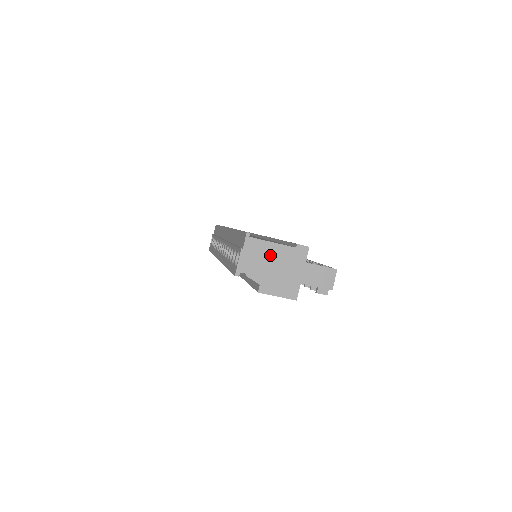
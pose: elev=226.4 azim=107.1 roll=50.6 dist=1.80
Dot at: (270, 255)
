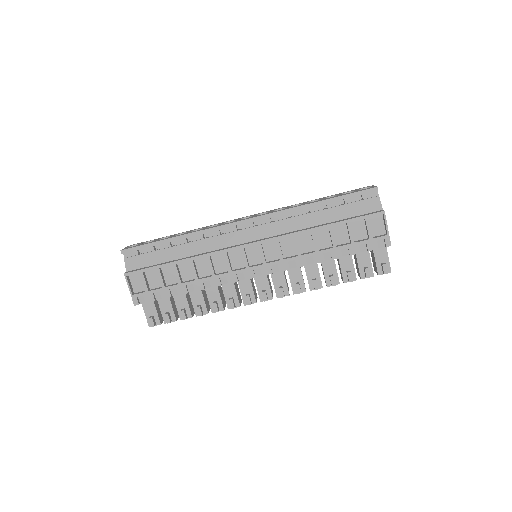
Dot at: occluded
